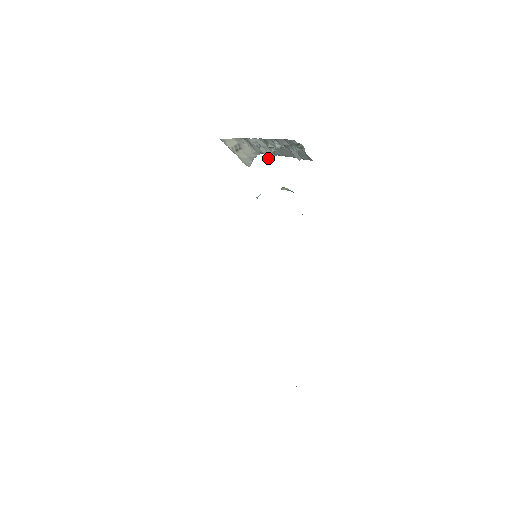
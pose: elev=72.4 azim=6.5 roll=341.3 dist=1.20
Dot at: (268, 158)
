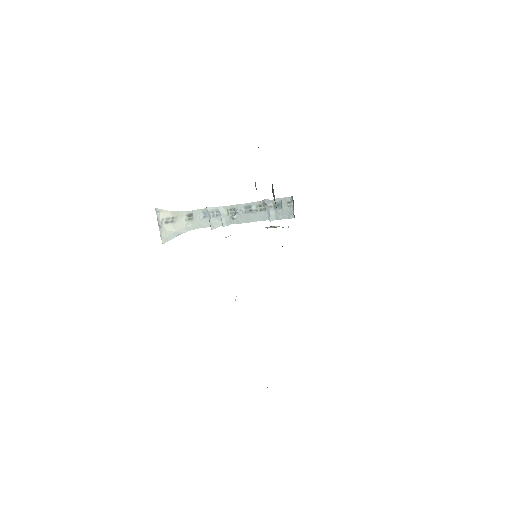
Dot at: (212, 229)
